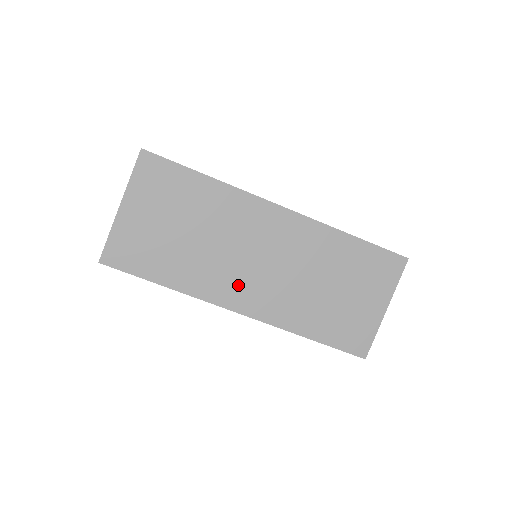
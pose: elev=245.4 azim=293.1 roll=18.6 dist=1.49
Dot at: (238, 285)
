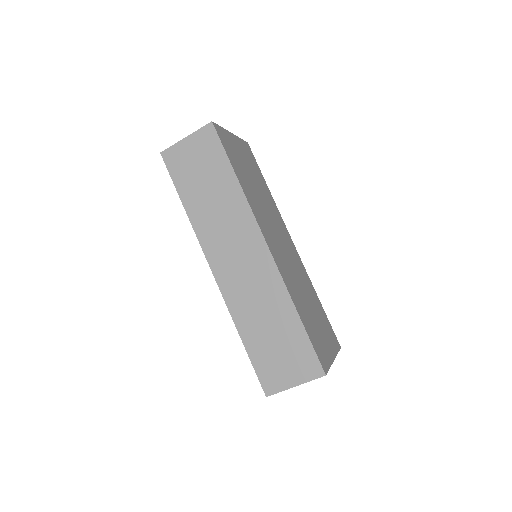
Dot at: (270, 235)
